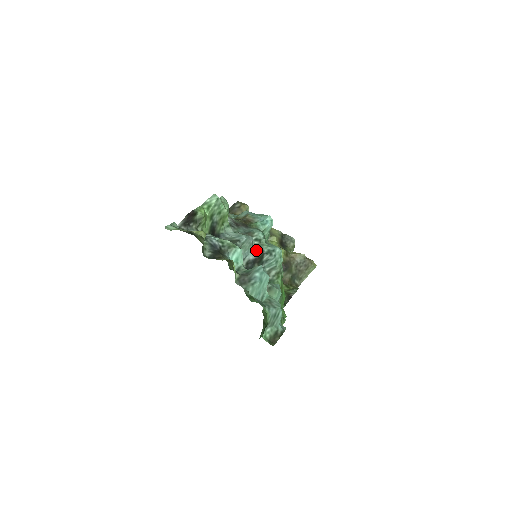
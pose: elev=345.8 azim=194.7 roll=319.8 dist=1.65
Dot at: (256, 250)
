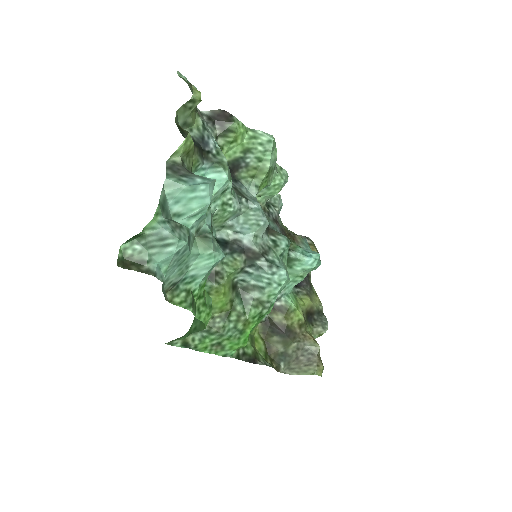
Dot at: (260, 244)
